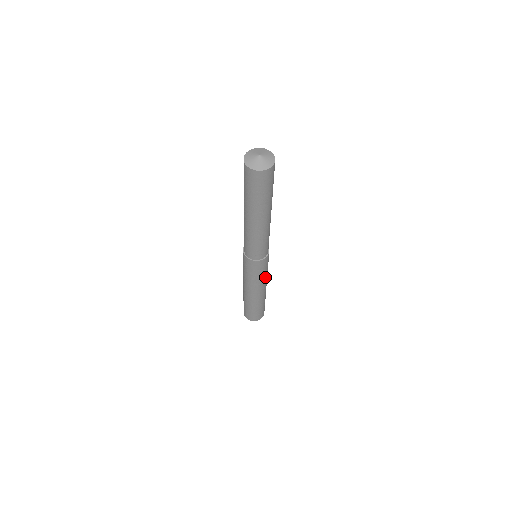
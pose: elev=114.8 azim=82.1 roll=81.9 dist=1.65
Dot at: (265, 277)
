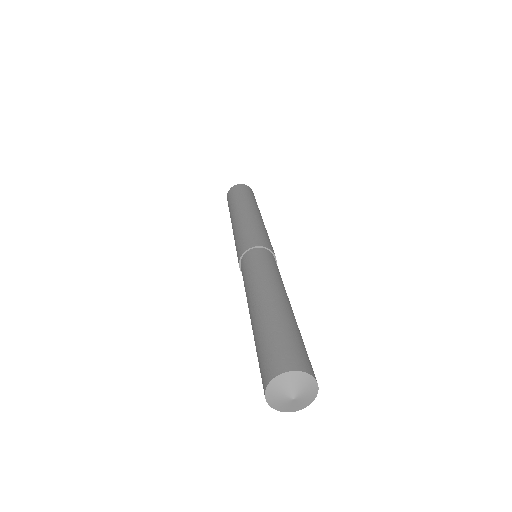
Dot at: occluded
